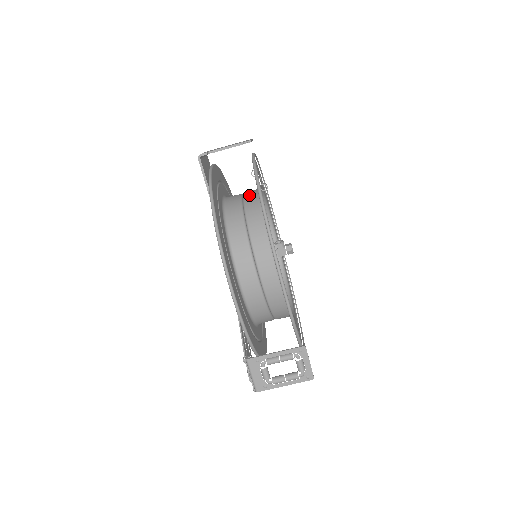
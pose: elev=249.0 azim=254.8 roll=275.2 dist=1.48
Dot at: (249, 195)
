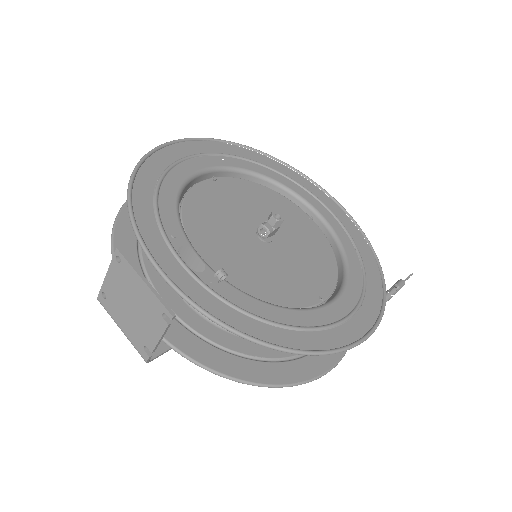
Dot at: occluded
